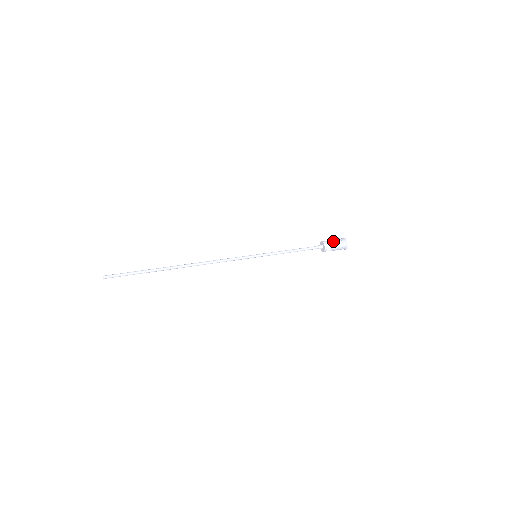
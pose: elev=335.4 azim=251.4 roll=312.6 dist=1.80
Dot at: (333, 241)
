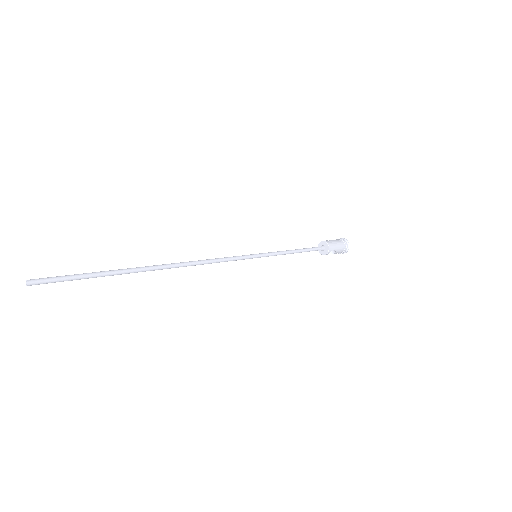
Dot at: (335, 241)
